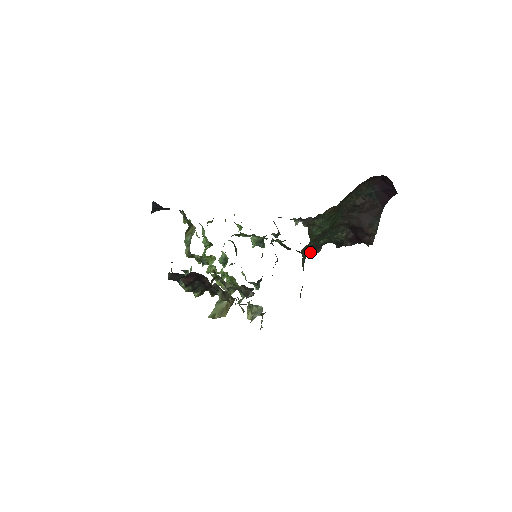
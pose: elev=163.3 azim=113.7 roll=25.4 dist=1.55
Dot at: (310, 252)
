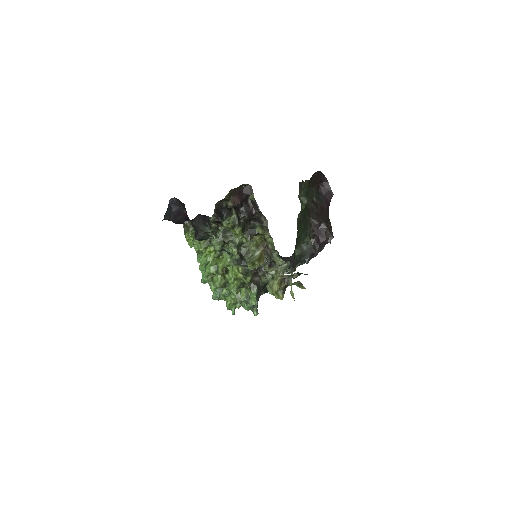
Dot at: (292, 260)
